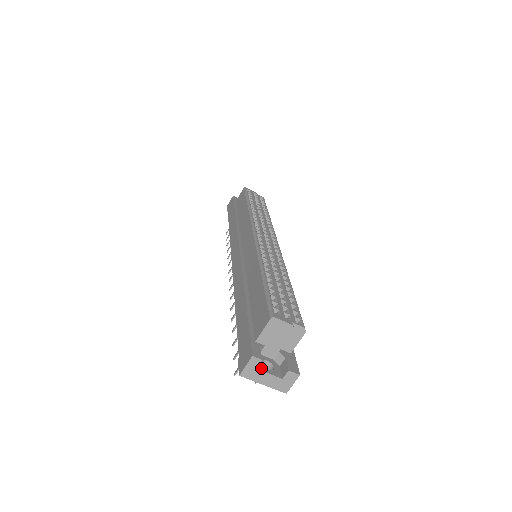
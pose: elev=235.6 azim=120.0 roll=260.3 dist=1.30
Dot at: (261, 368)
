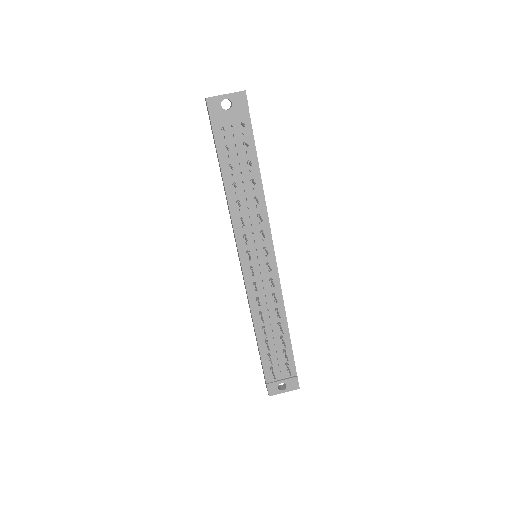
Dot at: occluded
